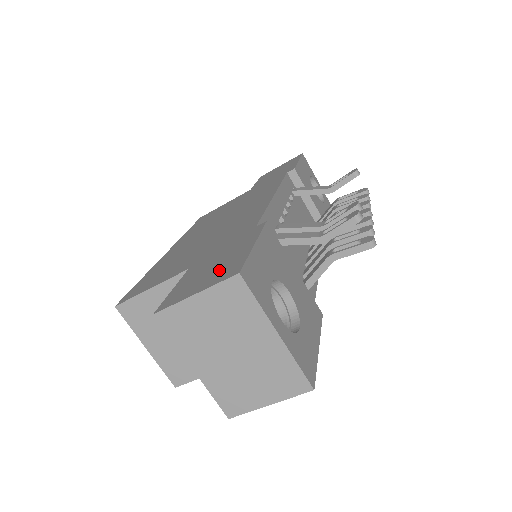
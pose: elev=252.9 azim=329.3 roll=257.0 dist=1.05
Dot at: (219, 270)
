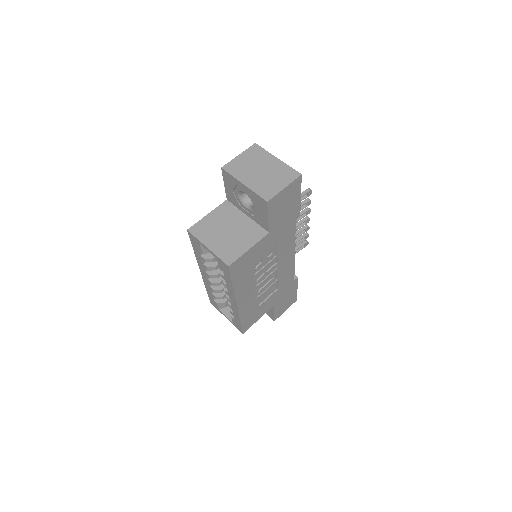
Dot at: occluded
